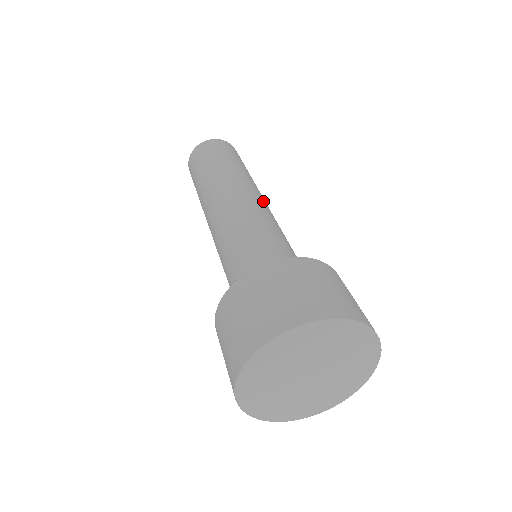
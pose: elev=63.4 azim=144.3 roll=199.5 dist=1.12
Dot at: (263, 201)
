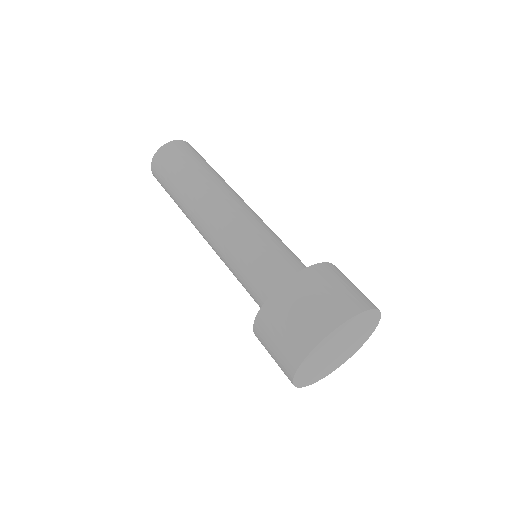
Dot at: occluded
